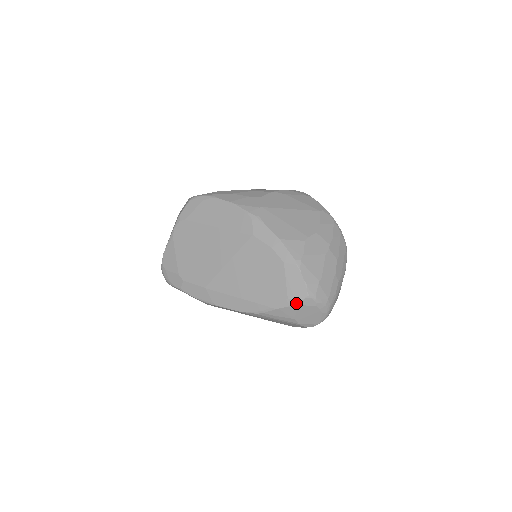
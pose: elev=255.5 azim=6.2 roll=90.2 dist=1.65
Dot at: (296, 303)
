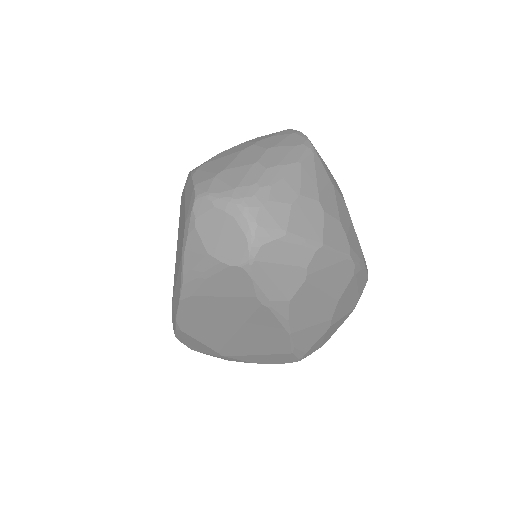
Dot at: (190, 220)
